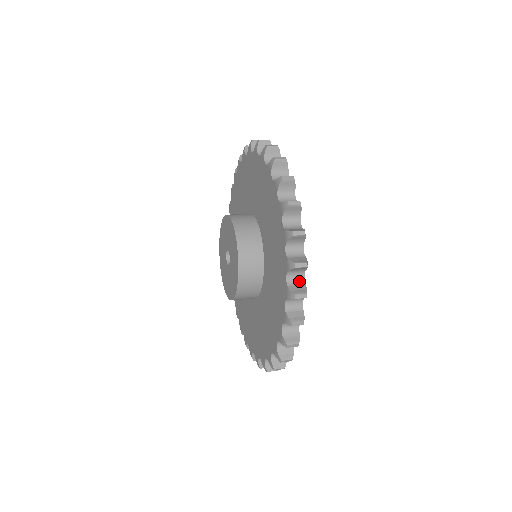
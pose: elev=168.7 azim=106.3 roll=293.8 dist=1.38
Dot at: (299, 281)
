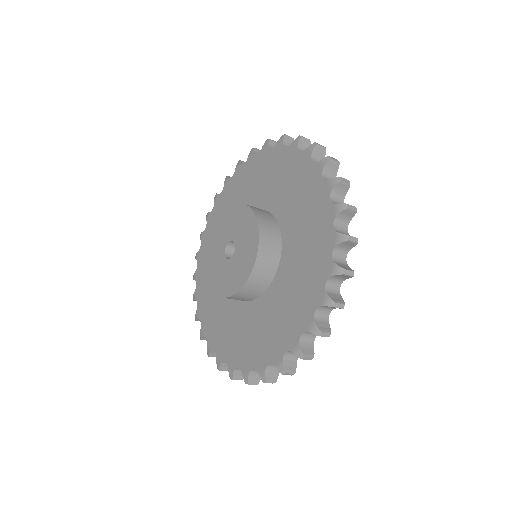
Dot at: (335, 290)
